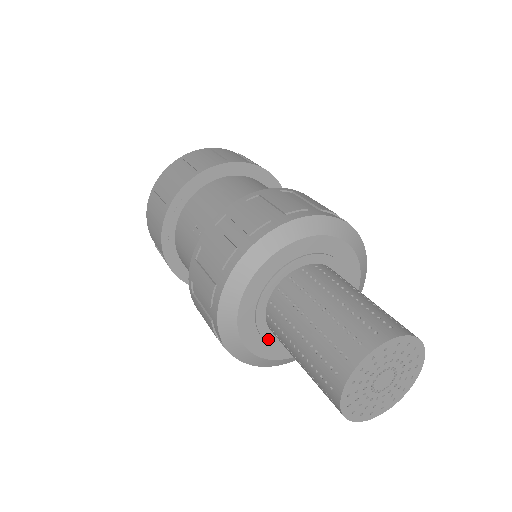
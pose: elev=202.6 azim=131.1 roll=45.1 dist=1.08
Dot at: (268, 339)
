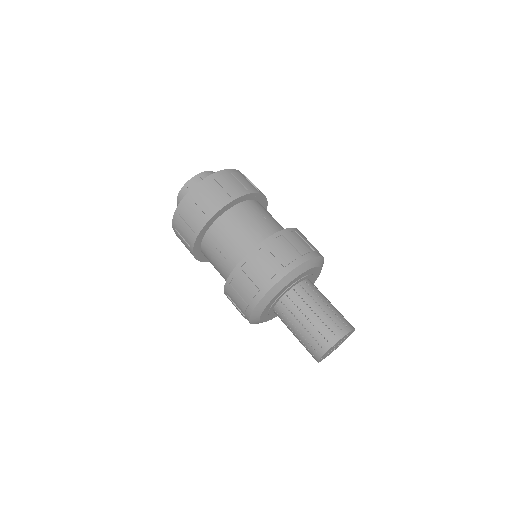
Dot at: occluded
